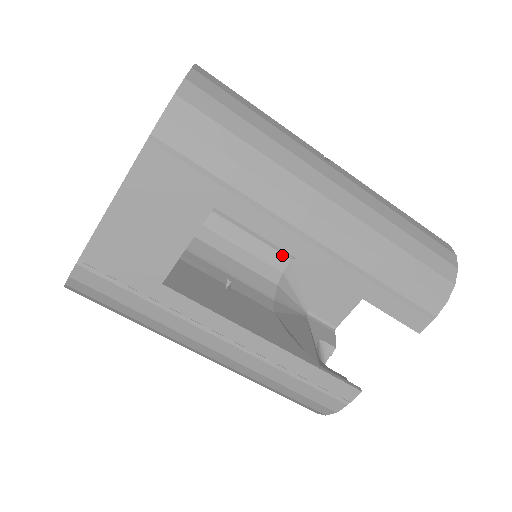
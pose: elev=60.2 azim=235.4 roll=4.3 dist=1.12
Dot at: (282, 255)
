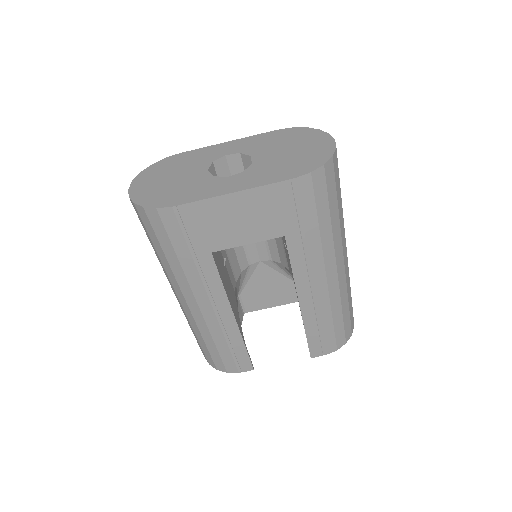
Dot at: (258, 255)
